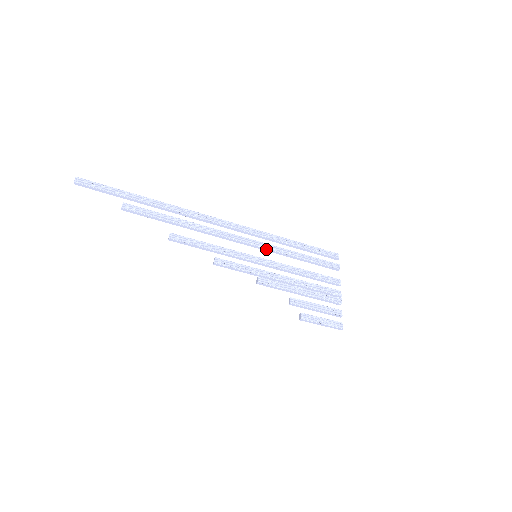
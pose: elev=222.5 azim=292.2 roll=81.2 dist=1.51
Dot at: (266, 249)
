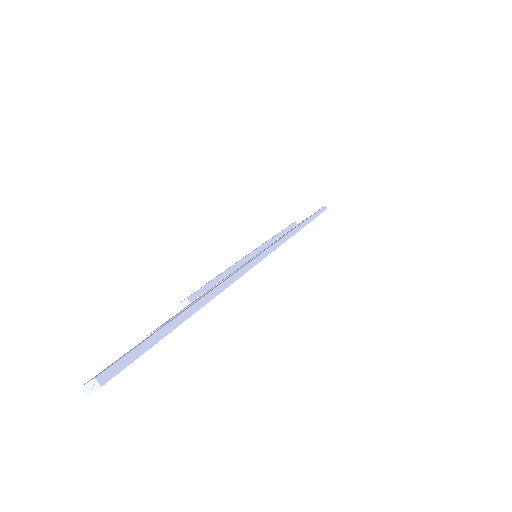
Dot at: occluded
